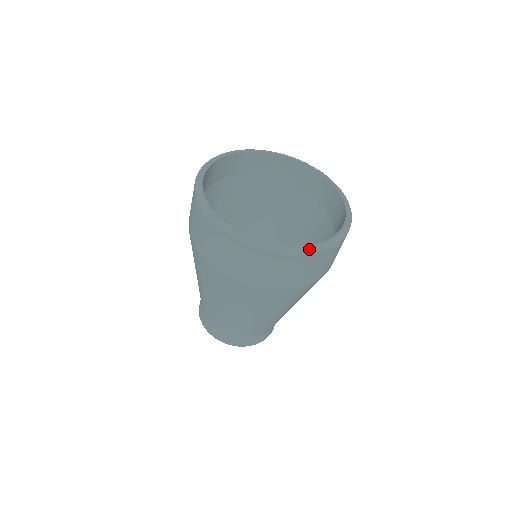
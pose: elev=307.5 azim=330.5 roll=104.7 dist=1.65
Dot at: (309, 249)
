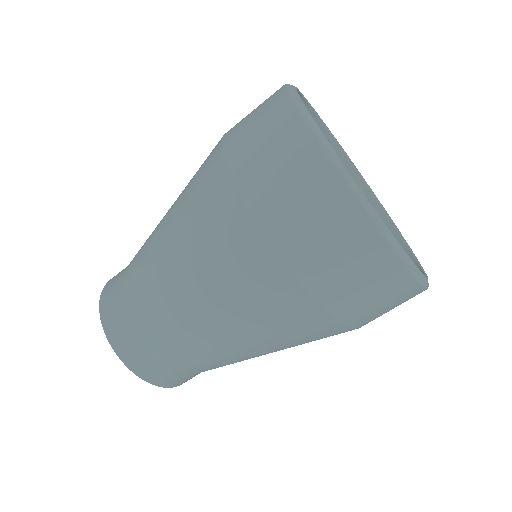
Dot at: (426, 282)
